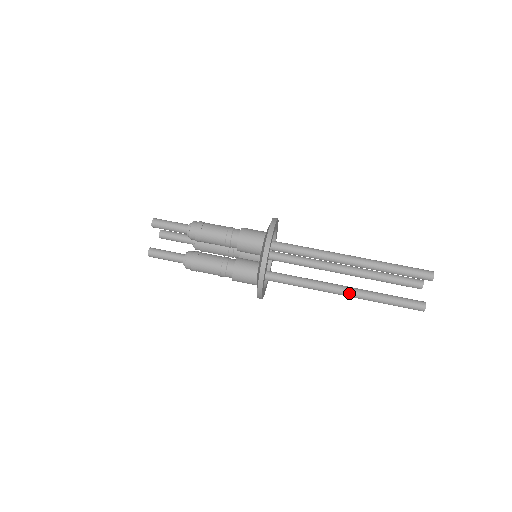
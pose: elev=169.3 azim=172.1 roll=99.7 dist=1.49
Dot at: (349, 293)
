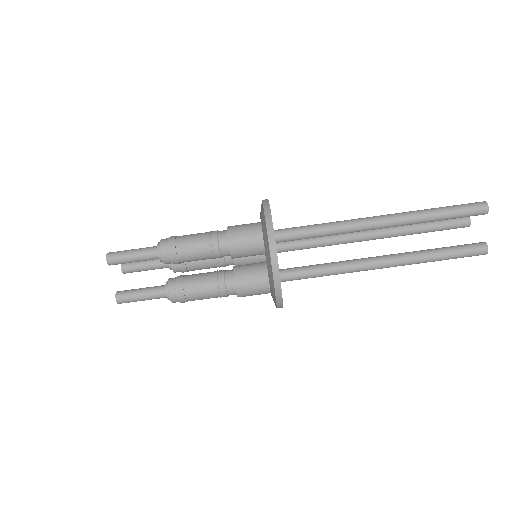
Dot at: (389, 263)
